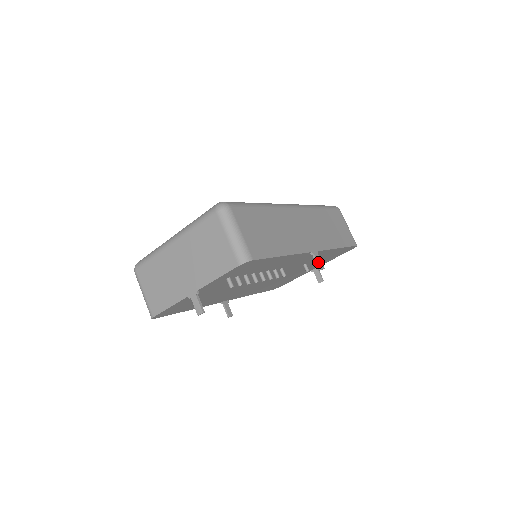
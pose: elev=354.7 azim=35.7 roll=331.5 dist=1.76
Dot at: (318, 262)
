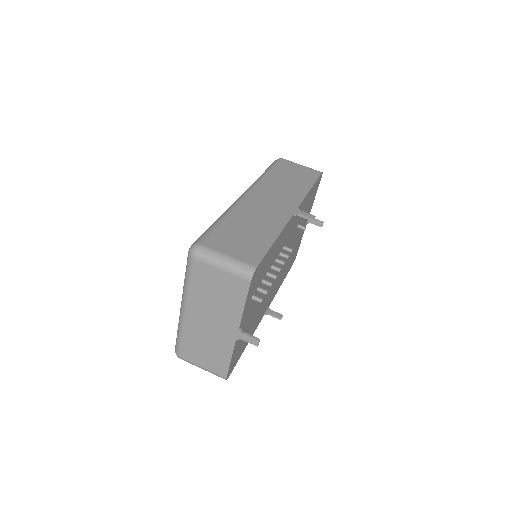
Dot at: (306, 216)
